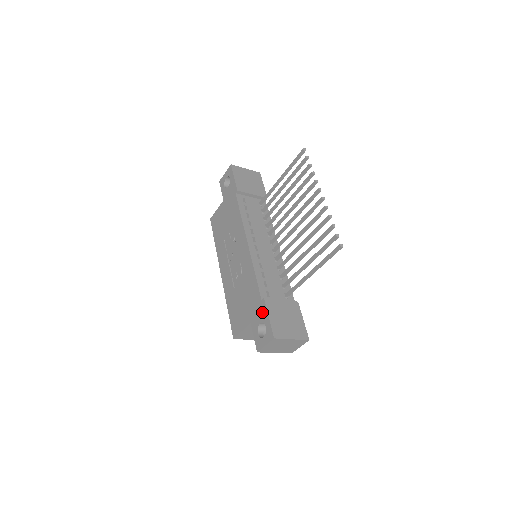
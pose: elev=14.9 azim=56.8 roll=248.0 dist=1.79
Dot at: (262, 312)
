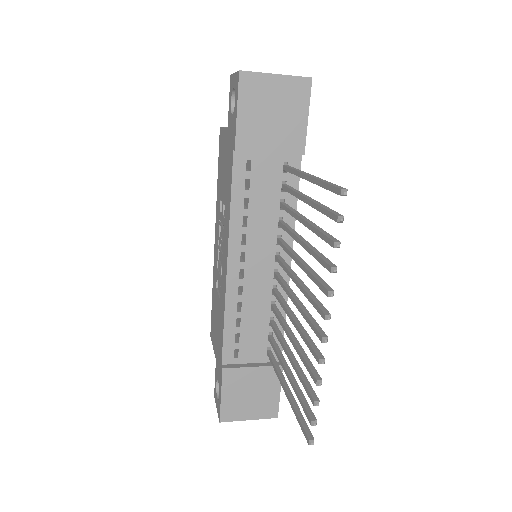
Dot at: (219, 377)
